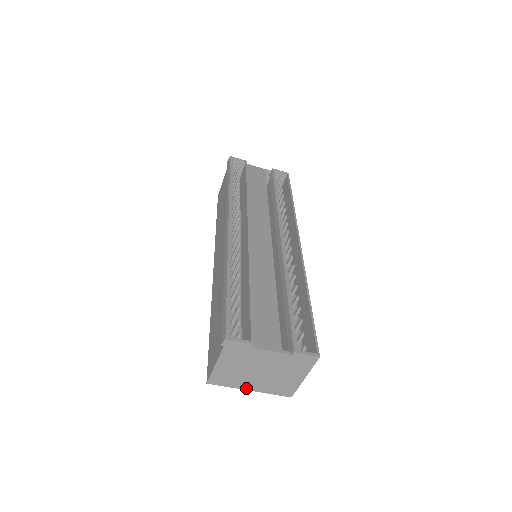
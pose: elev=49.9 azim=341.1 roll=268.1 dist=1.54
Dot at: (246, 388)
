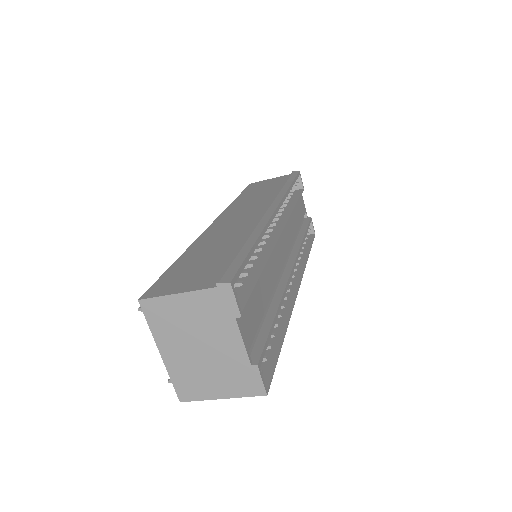
Dot at: (161, 347)
